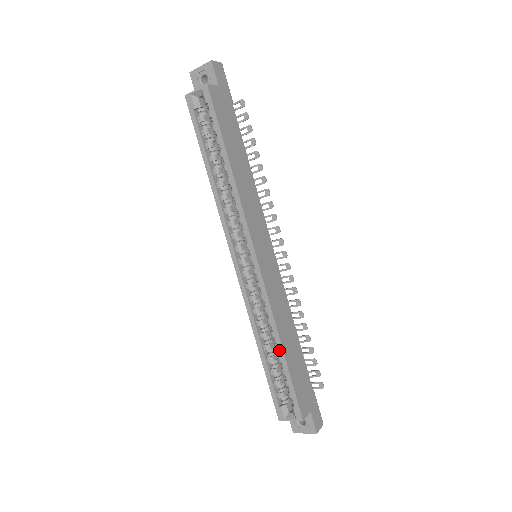
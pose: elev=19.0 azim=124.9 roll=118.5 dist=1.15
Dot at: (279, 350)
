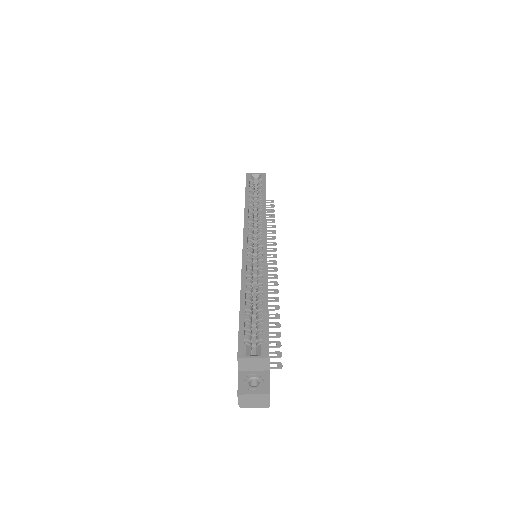
Dot at: (264, 298)
